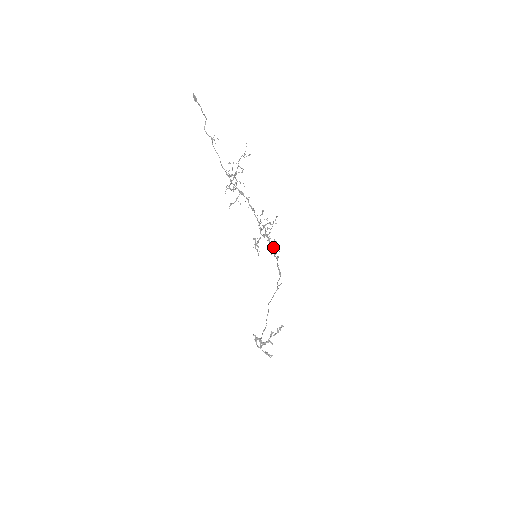
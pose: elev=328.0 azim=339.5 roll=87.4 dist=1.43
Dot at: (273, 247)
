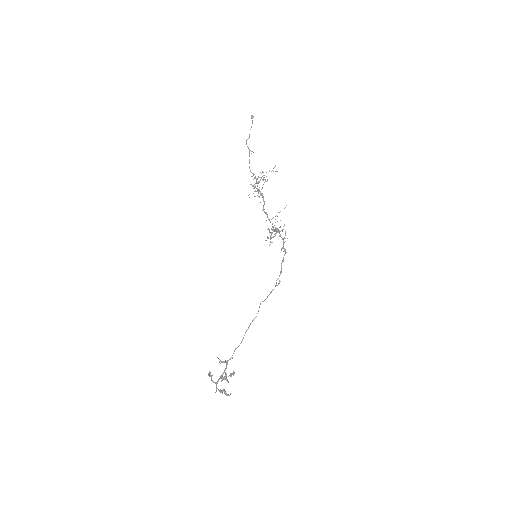
Dot at: (284, 242)
